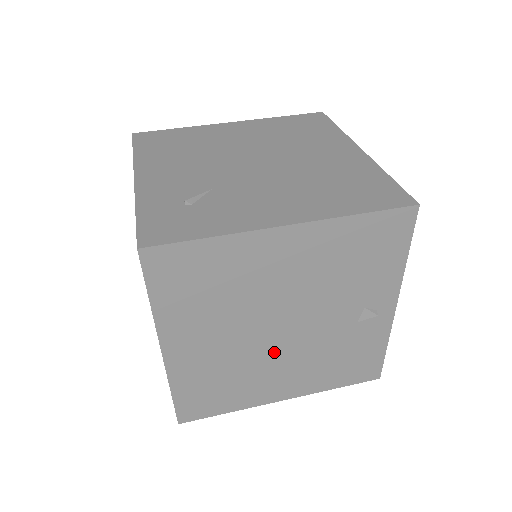
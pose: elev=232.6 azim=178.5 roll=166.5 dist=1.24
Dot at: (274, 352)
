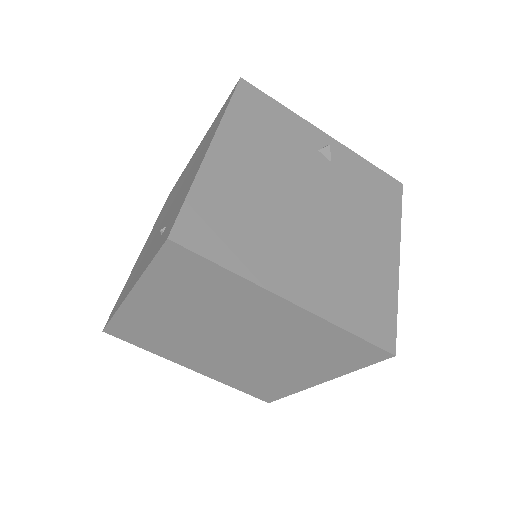
Dot at: (336, 228)
